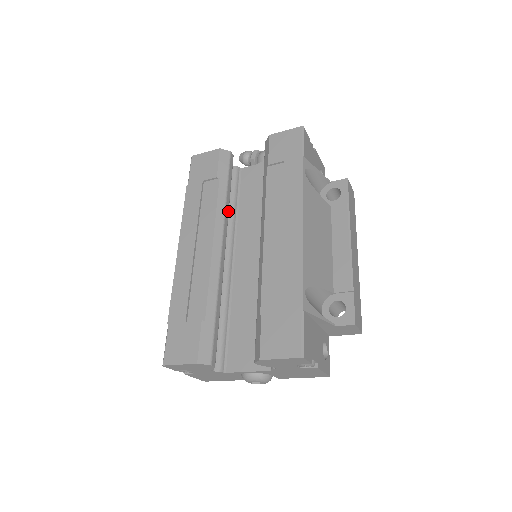
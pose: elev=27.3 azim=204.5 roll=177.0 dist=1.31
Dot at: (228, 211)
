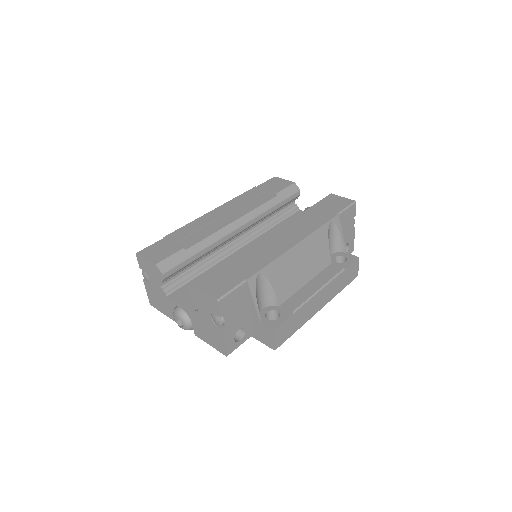
Dot at: (264, 216)
